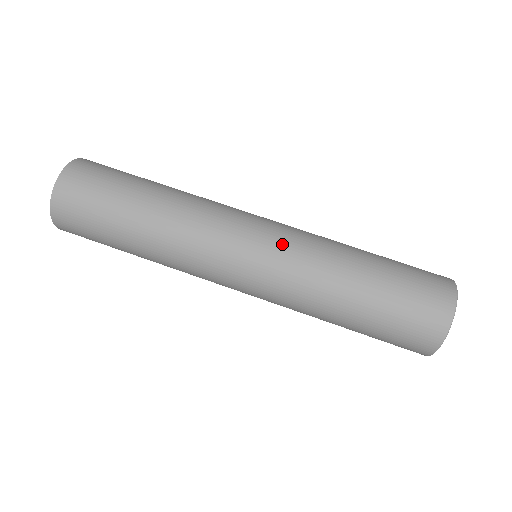
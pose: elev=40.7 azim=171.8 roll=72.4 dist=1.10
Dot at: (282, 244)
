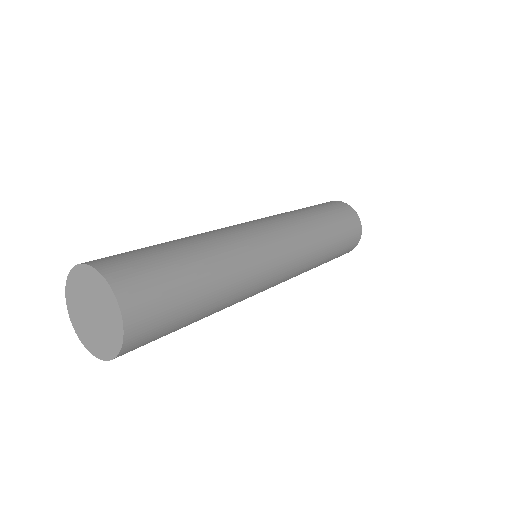
Dot at: (296, 248)
